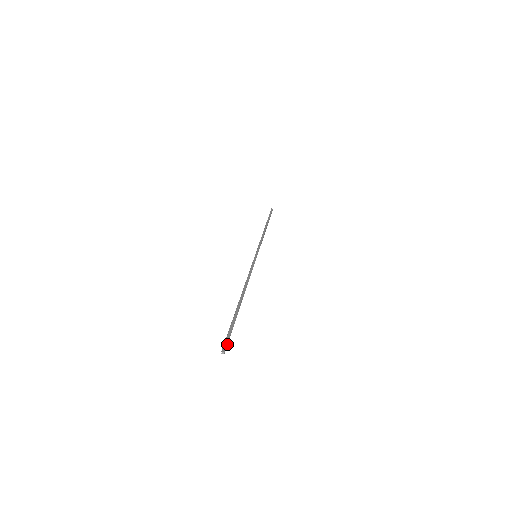
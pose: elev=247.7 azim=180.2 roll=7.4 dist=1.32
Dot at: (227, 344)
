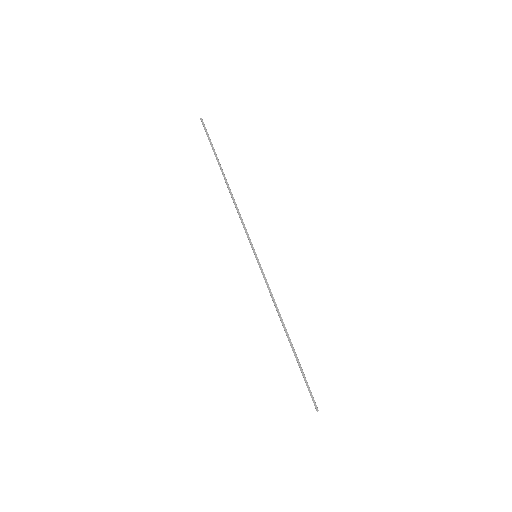
Dot at: (314, 401)
